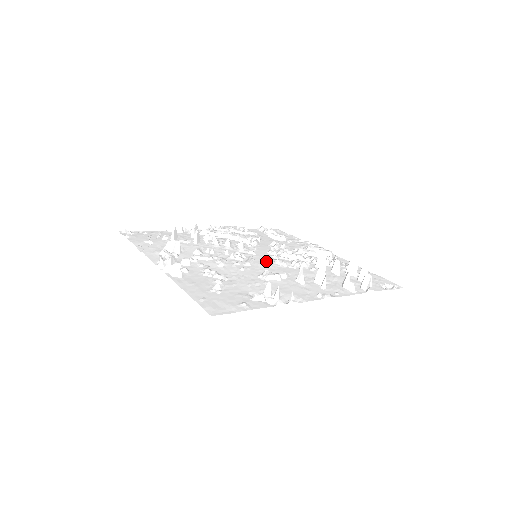
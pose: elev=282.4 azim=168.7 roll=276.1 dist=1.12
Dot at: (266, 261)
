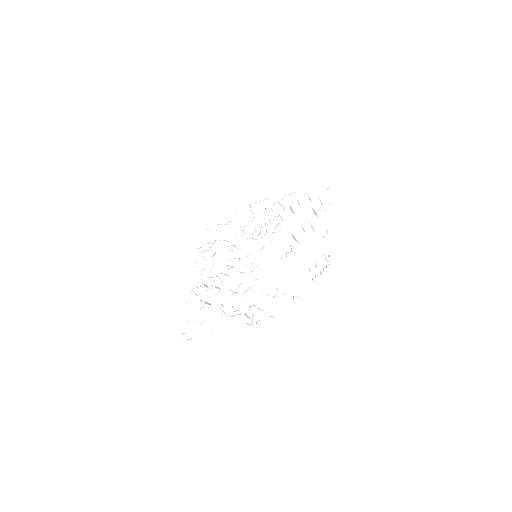
Dot at: (266, 252)
